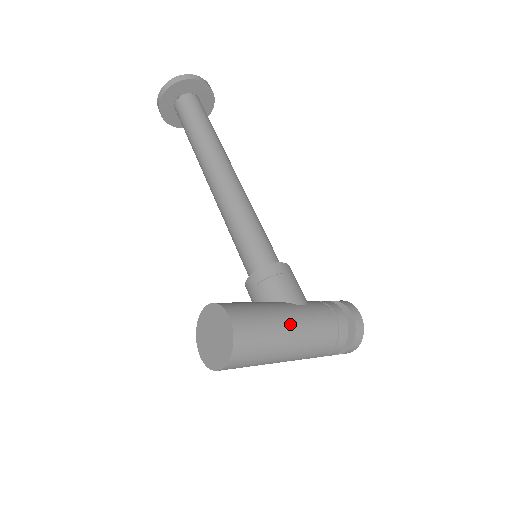
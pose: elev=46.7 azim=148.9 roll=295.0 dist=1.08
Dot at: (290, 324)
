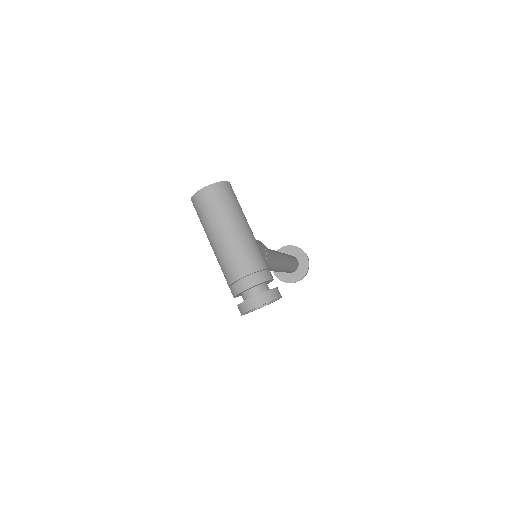
Dot at: (246, 224)
